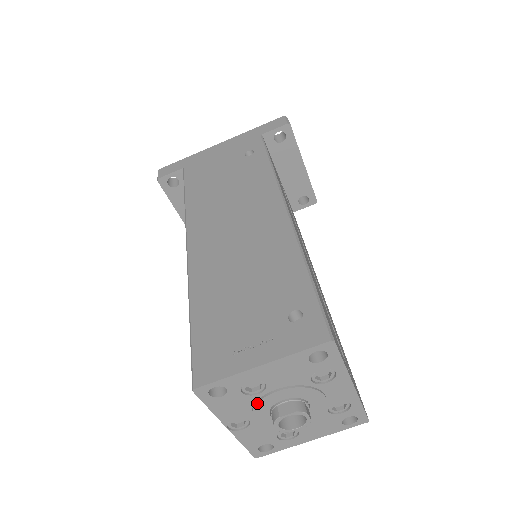
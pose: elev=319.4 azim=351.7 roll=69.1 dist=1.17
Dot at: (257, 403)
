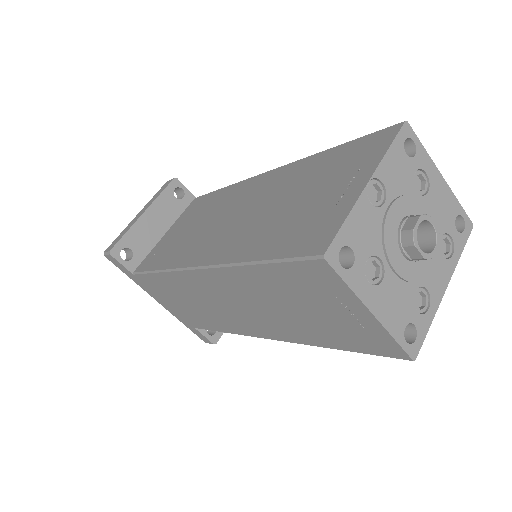
Dot at: (411, 195)
